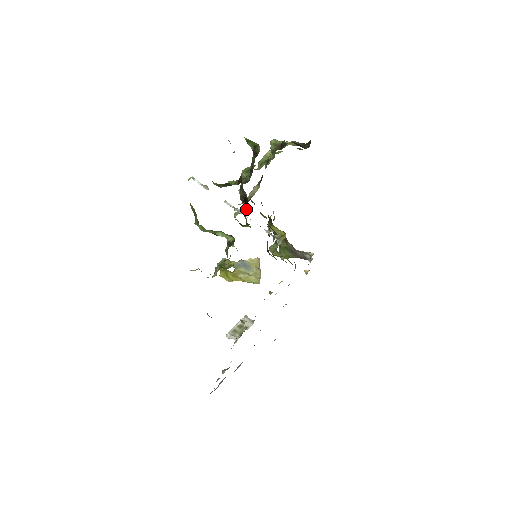
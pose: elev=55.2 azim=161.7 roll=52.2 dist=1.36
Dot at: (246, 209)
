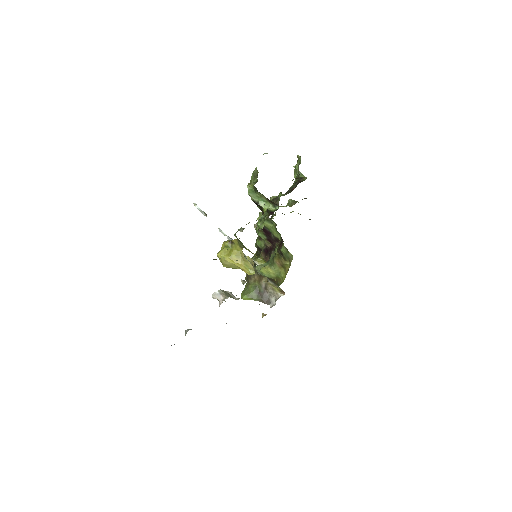
Dot at: (271, 214)
